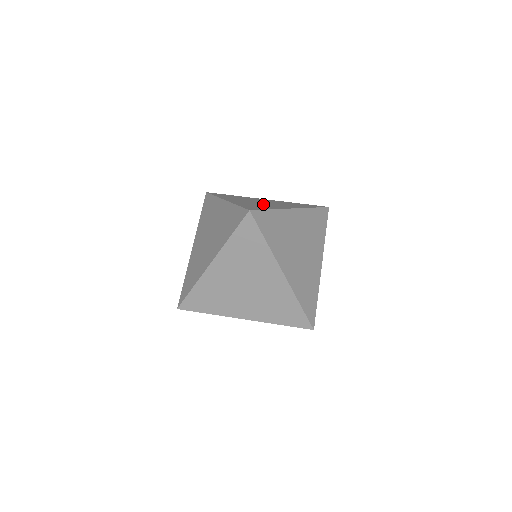
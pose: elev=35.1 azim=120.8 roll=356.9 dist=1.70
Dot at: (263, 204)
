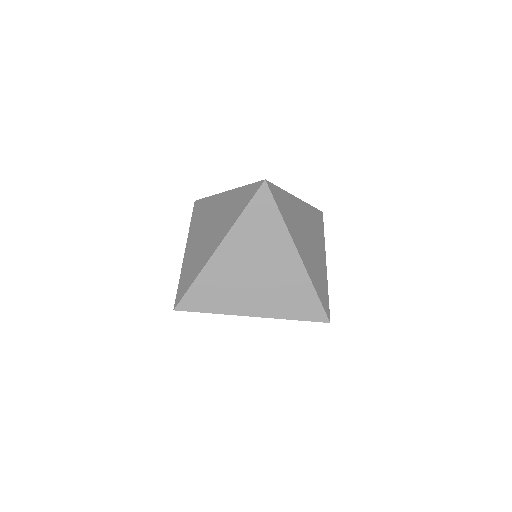
Dot at: (202, 247)
